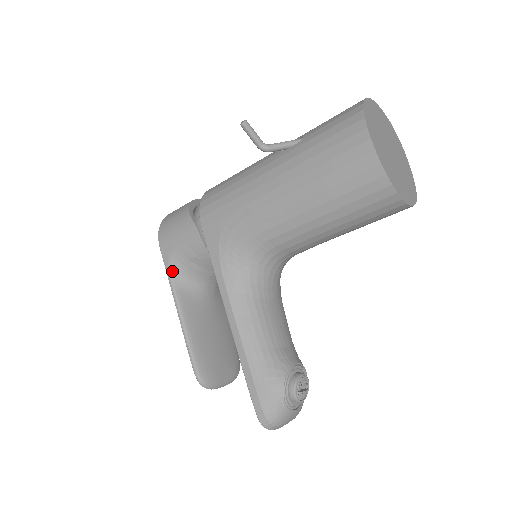
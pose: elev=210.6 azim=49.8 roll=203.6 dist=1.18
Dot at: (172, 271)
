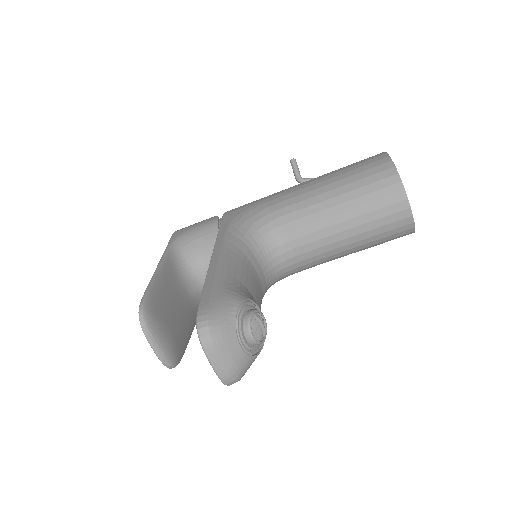
Dot at: (173, 245)
